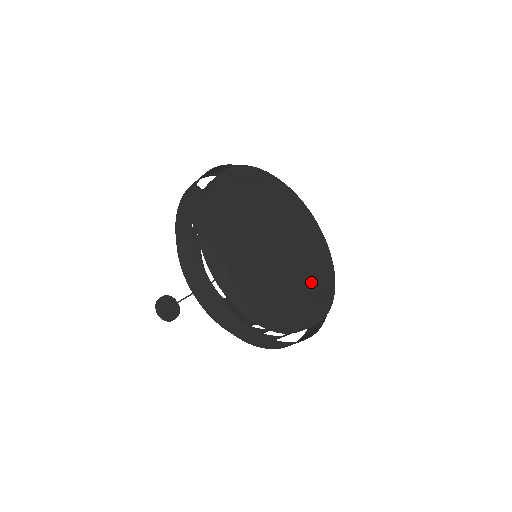
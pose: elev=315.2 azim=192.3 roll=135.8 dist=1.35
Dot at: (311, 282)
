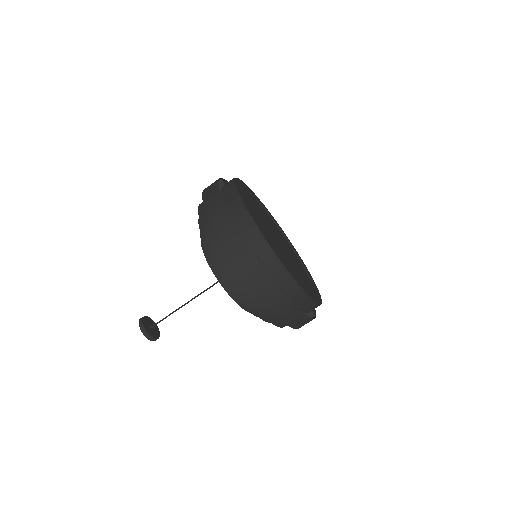
Dot at: (304, 280)
